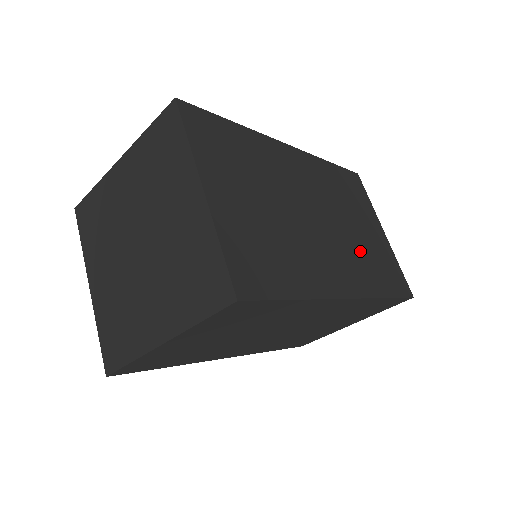
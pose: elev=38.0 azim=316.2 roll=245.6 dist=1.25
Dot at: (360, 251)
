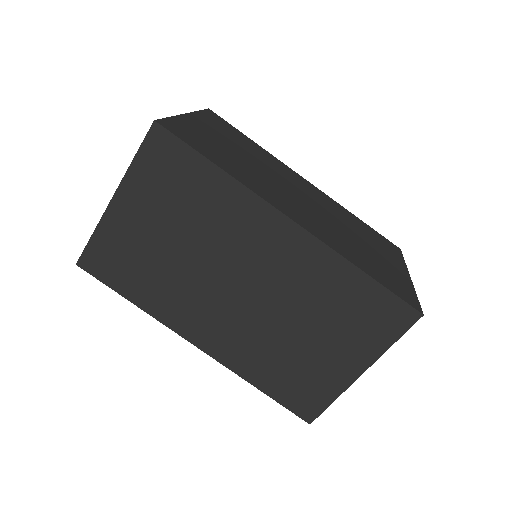
Dot at: (347, 240)
